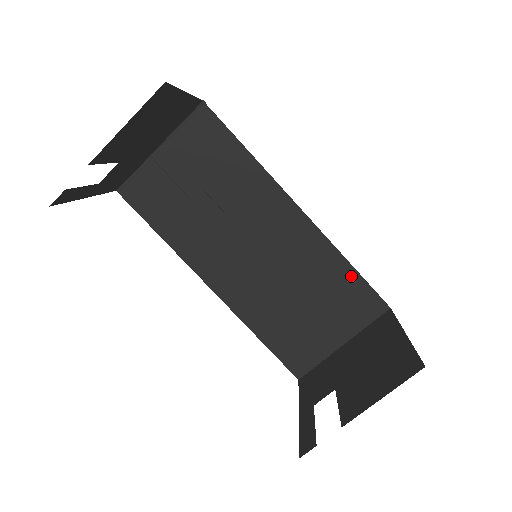
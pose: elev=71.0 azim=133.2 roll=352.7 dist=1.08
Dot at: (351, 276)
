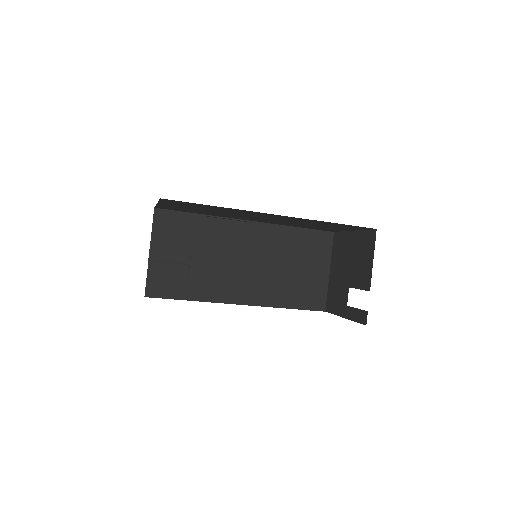
Dot at: (302, 233)
